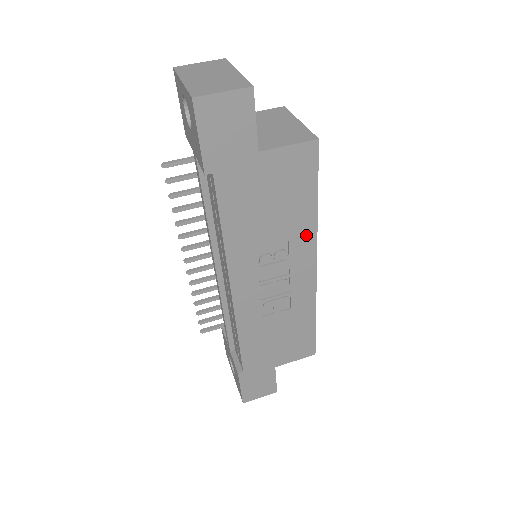
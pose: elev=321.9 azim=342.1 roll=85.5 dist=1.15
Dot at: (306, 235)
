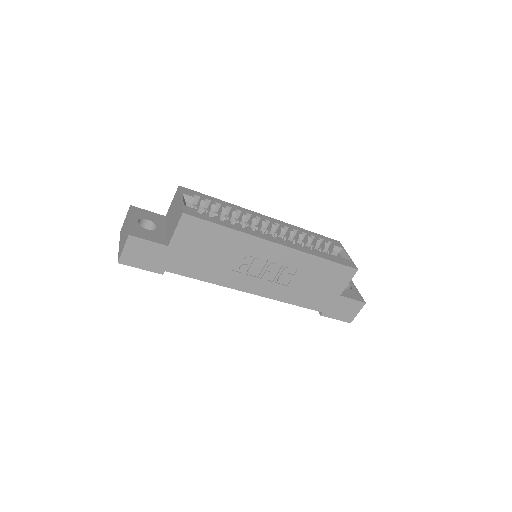
Dot at: (246, 241)
